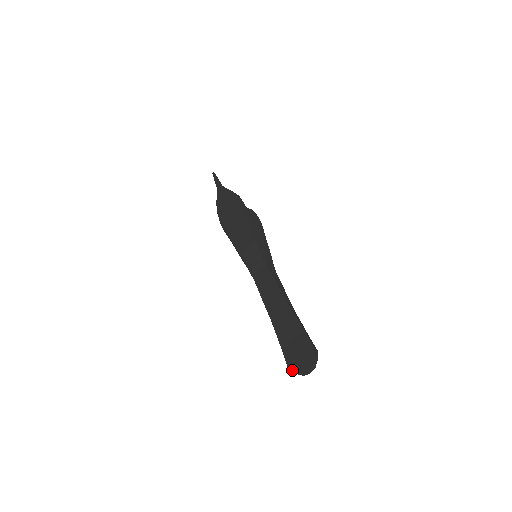
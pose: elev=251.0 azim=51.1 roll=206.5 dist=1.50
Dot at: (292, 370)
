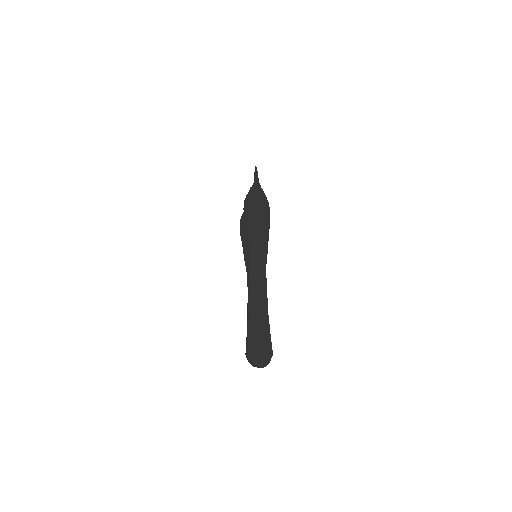
Dot at: (249, 357)
